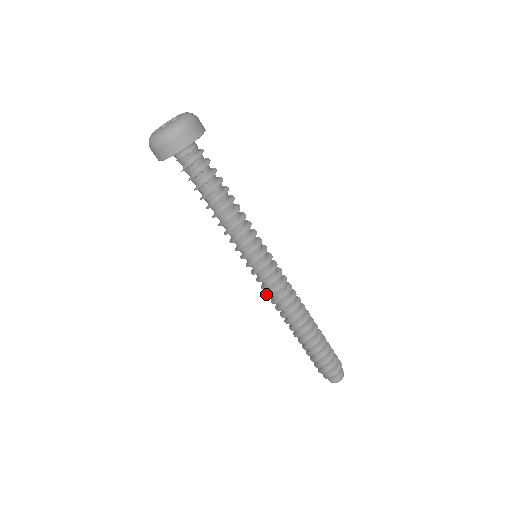
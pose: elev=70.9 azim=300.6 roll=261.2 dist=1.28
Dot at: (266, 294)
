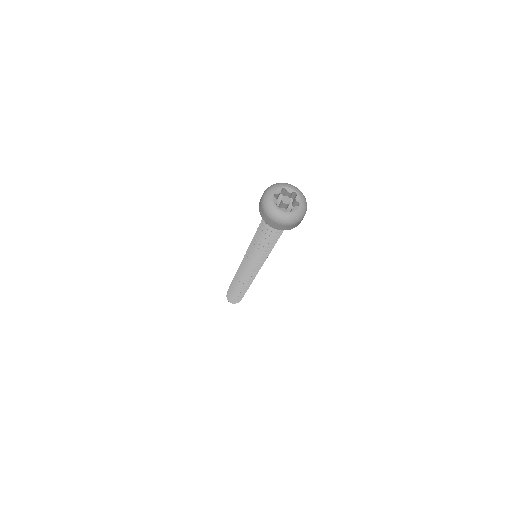
Dot at: occluded
